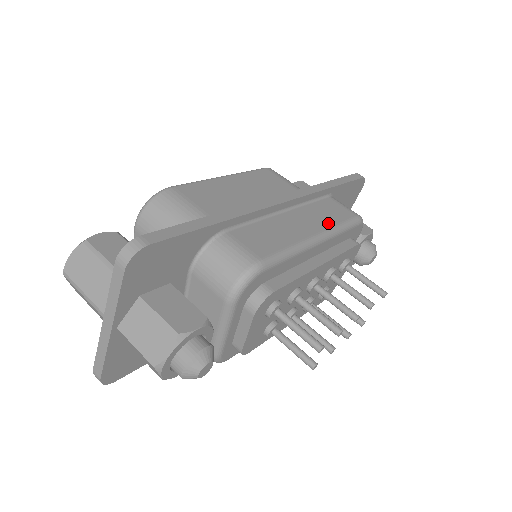
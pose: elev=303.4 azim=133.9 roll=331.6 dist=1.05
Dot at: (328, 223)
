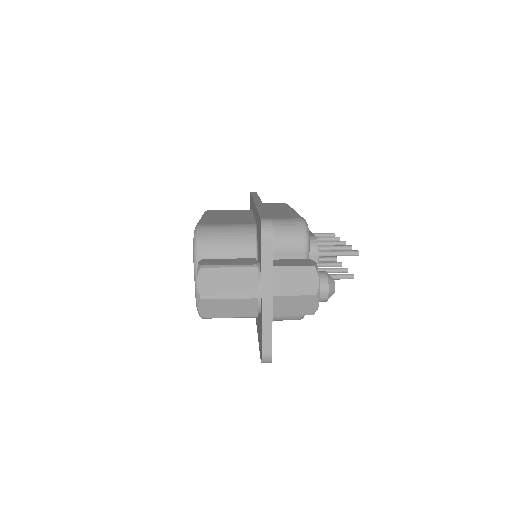
Dot at: (285, 207)
